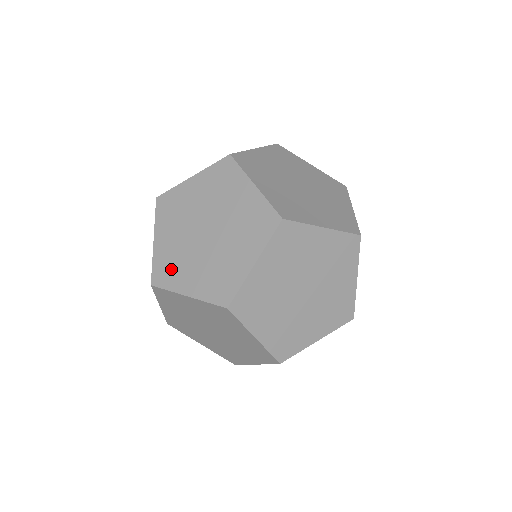
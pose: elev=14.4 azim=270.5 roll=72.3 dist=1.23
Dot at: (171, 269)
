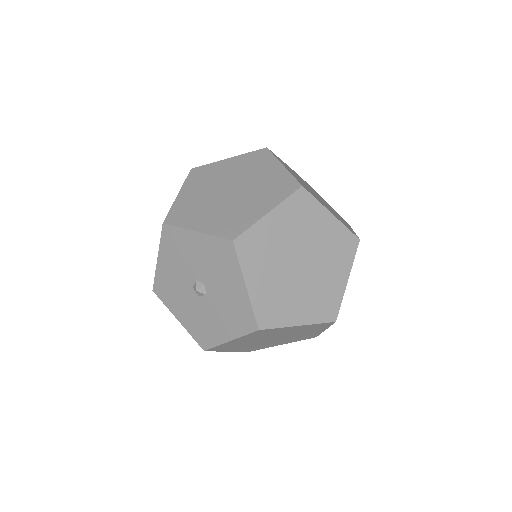
Dot at: occluded
